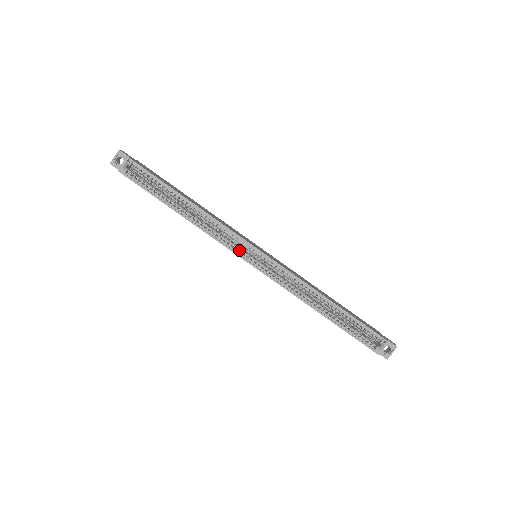
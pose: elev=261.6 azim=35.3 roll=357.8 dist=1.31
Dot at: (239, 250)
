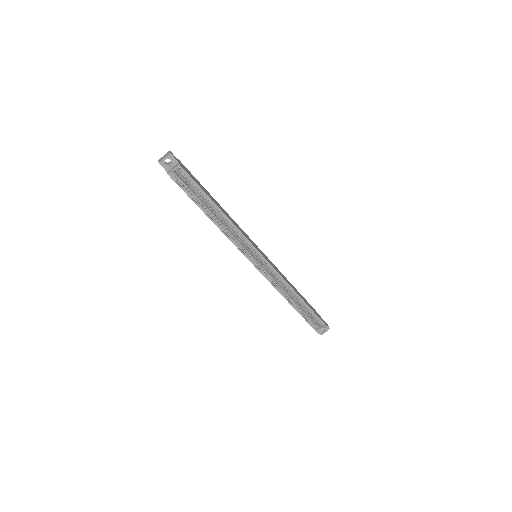
Dot at: occluded
